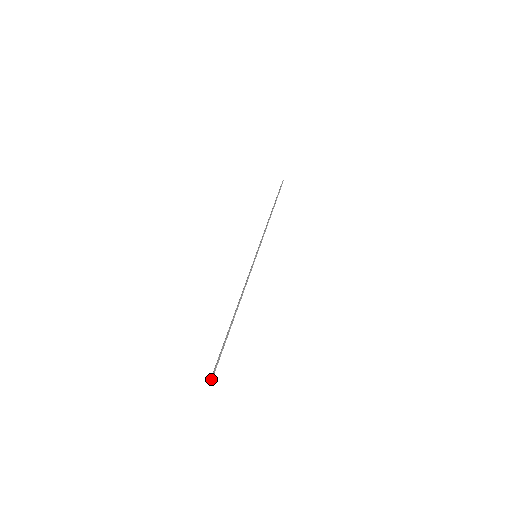
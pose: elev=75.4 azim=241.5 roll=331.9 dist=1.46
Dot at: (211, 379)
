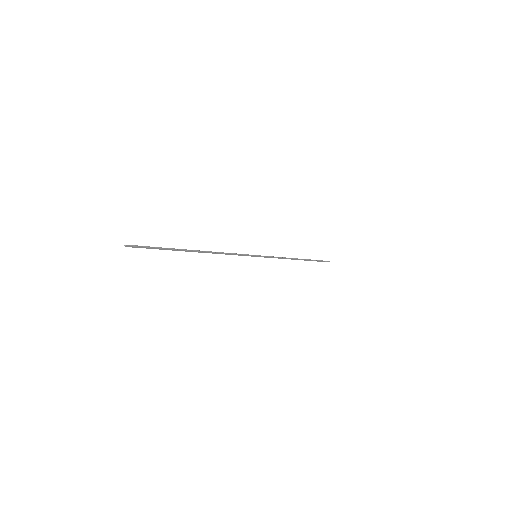
Dot at: (129, 245)
